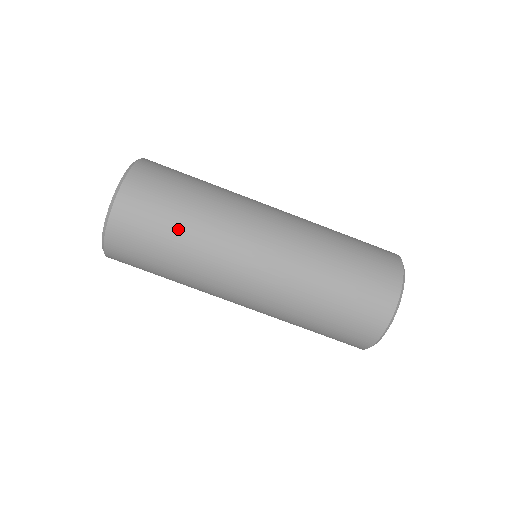
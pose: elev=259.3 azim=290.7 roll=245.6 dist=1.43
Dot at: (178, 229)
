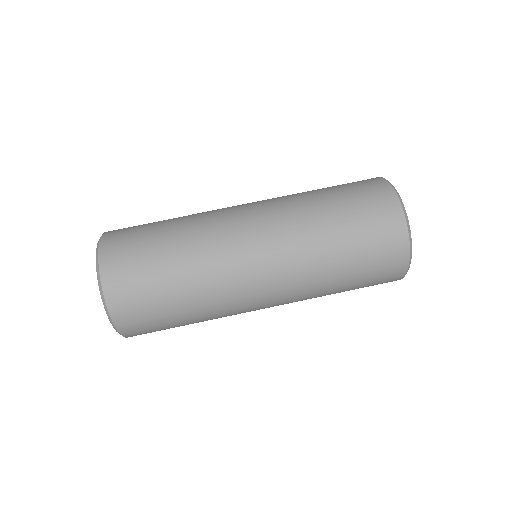
Dot at: (176, 291)
